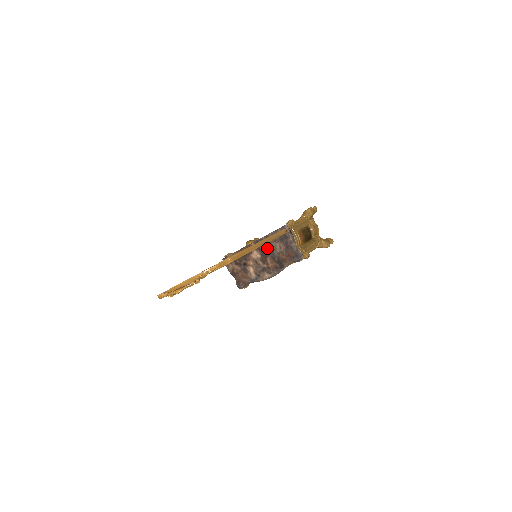
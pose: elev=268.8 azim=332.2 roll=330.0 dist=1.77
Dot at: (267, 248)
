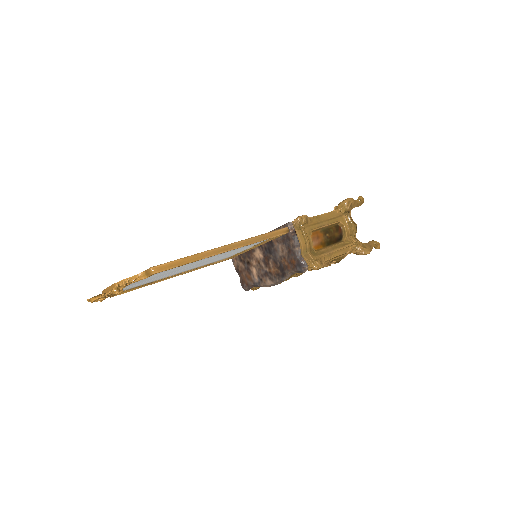
Dot at: (269, 248)
